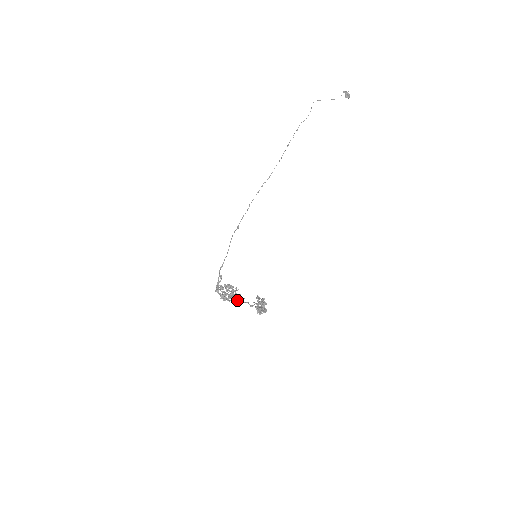
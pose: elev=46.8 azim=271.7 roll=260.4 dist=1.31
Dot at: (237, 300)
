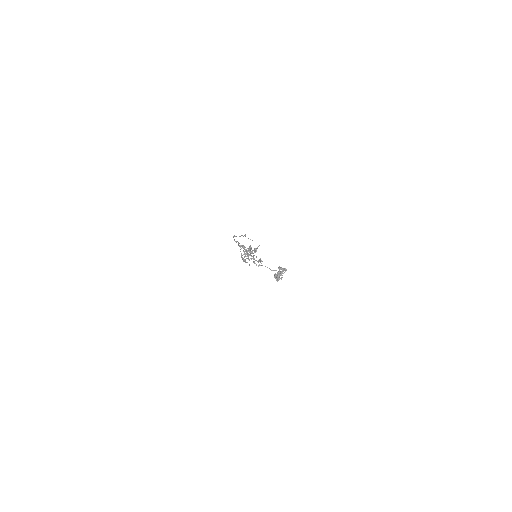
Dot at: (258, 262)
